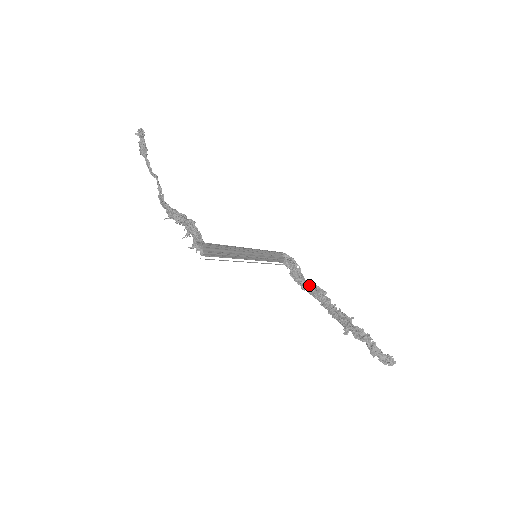
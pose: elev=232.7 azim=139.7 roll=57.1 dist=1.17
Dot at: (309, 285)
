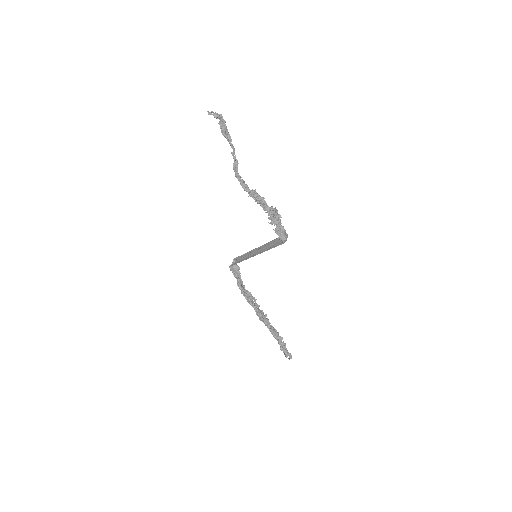
Dot at: (246, 290)
